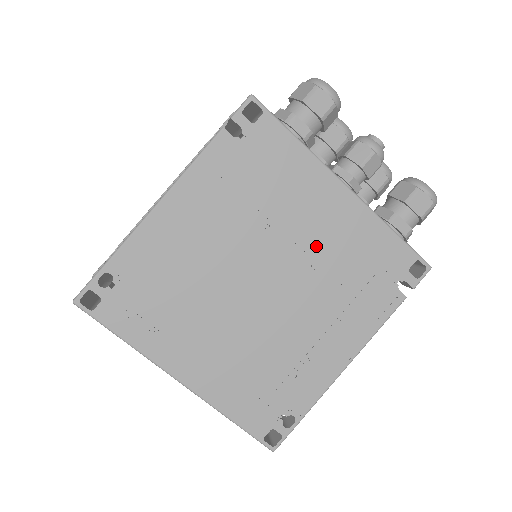
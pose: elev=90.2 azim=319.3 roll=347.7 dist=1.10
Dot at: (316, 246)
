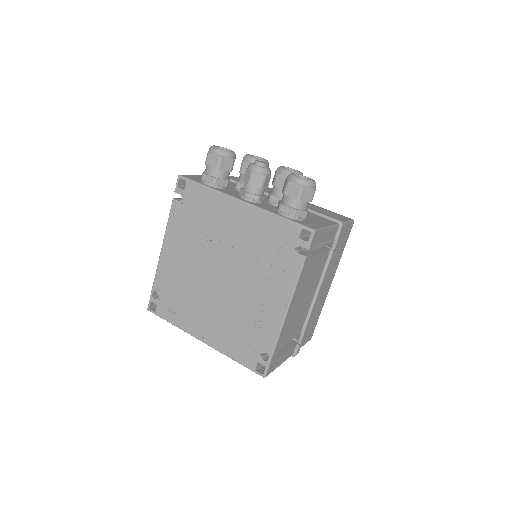
Dot at: (239, 243)
